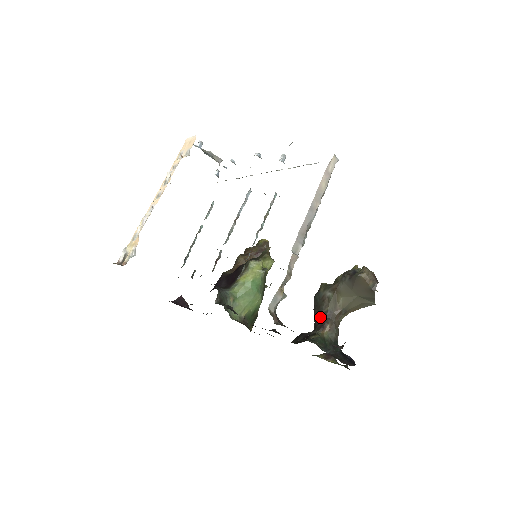
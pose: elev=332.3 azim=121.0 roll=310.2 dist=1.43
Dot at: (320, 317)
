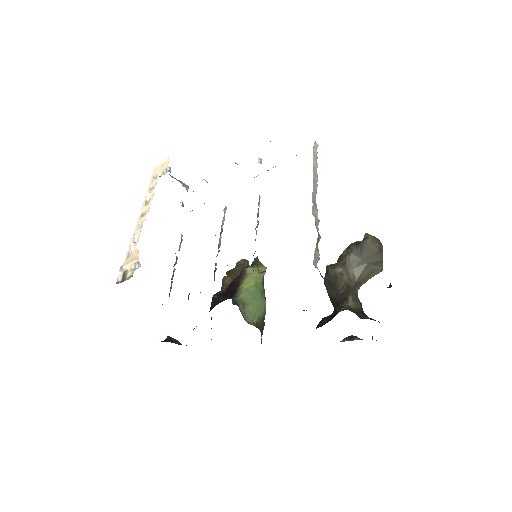
Dot at: (339, 293)
